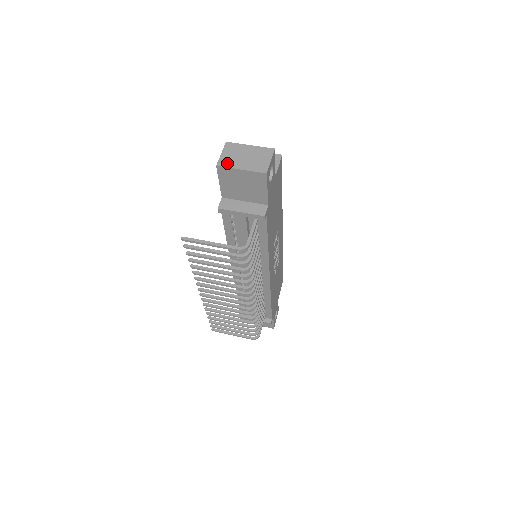
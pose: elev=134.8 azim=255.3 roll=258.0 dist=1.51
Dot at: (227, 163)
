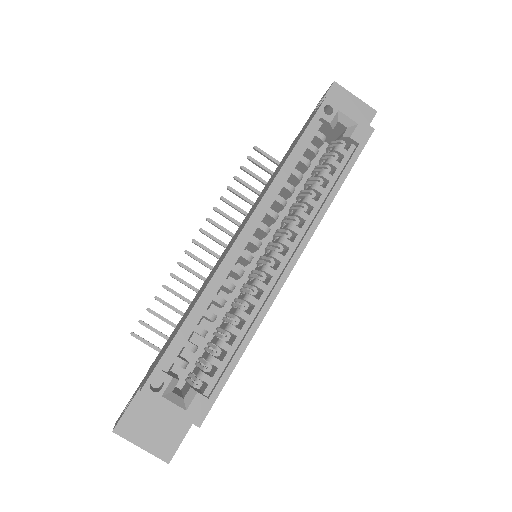
Dot at: occluded
